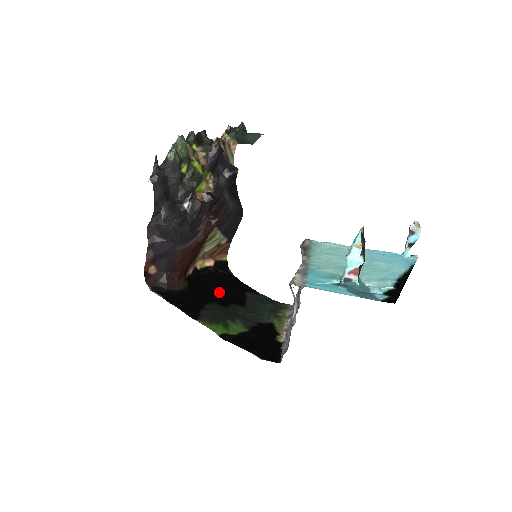
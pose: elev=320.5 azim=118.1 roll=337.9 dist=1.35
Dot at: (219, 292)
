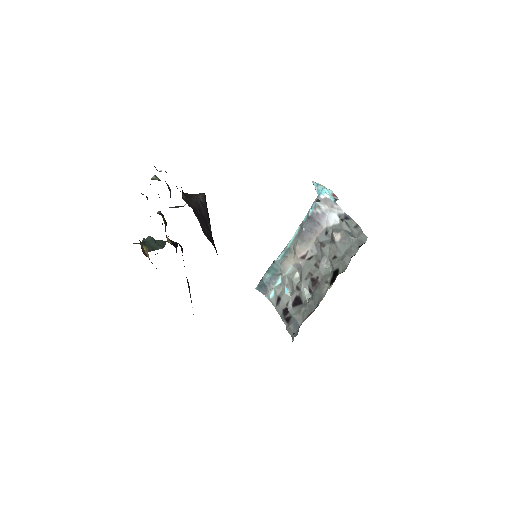
Dot at: occluded
